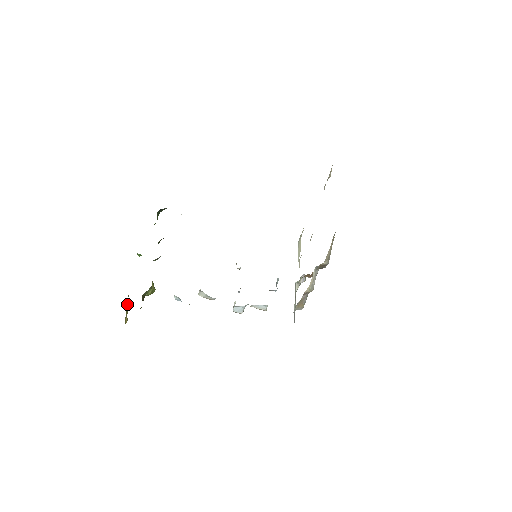
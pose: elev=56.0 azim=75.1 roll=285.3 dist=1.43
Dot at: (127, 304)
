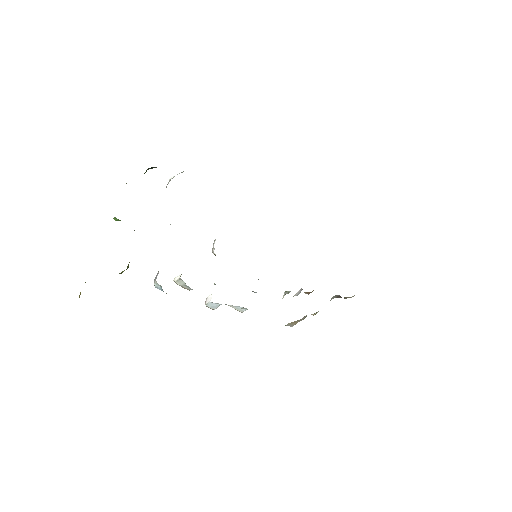
Dot at: occluded
